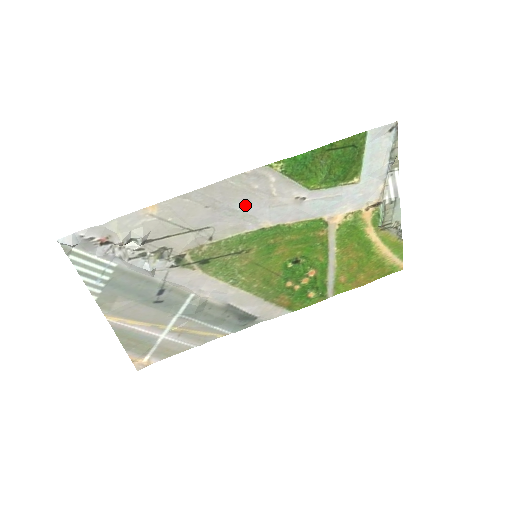
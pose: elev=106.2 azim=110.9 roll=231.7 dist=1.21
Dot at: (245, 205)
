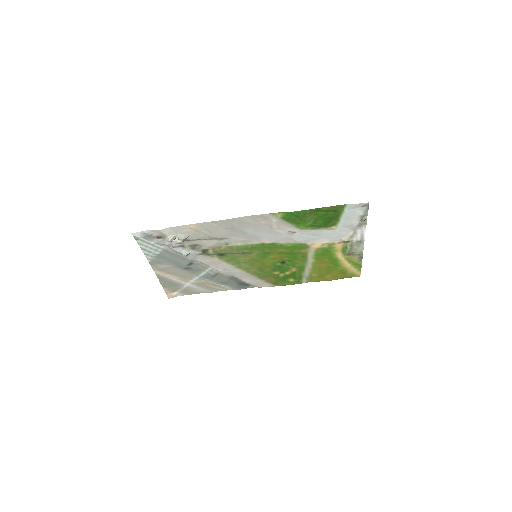
Dot at: (253, 231)
